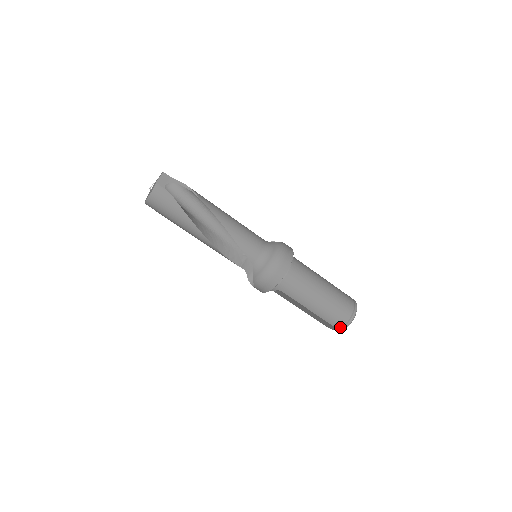
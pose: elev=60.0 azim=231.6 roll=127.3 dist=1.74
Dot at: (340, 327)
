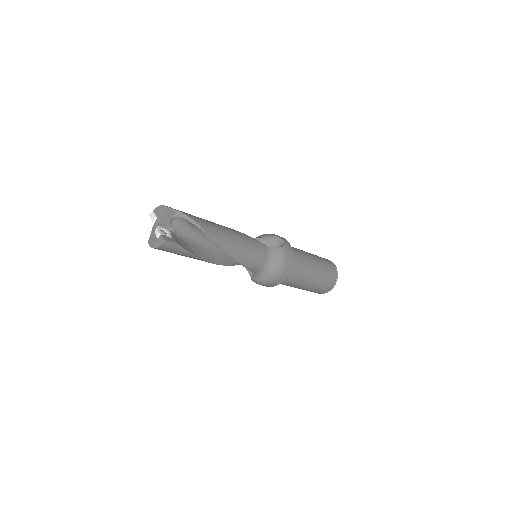
Dot at: (319, 293)
